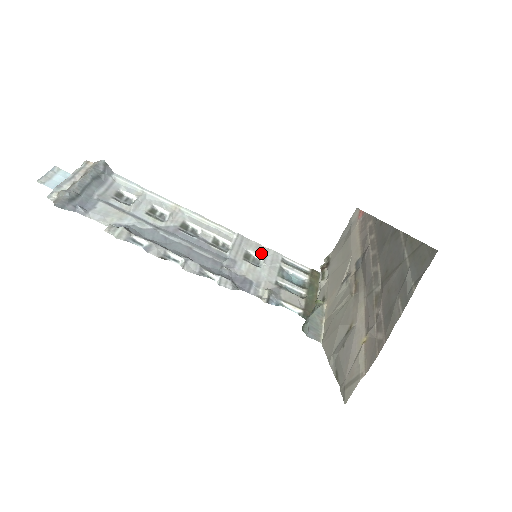
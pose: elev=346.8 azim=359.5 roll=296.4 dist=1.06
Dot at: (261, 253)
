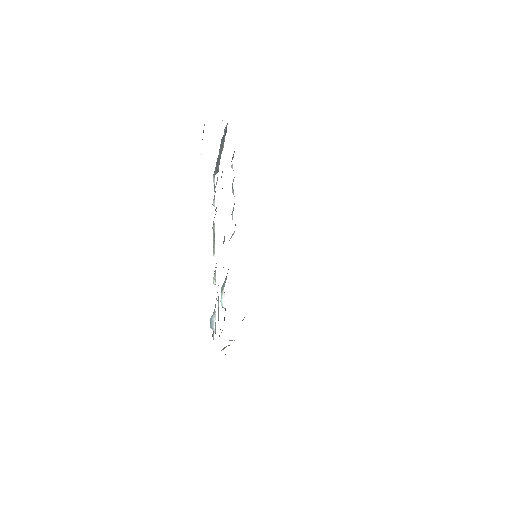
Dot at: occluded
